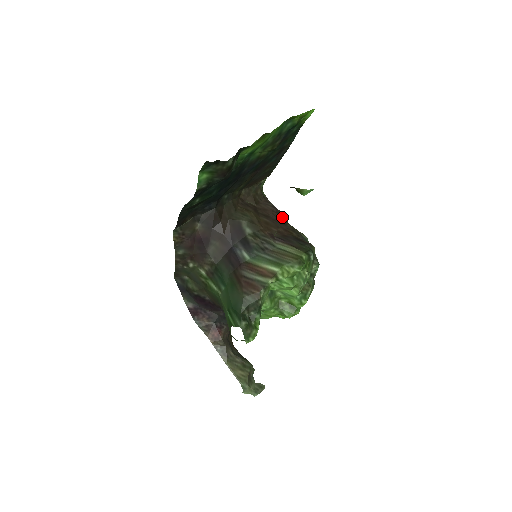
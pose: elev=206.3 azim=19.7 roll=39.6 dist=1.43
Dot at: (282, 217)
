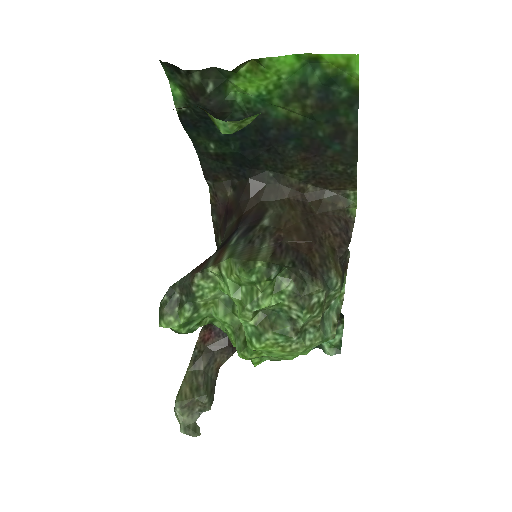
Dot at: (337, 243)
